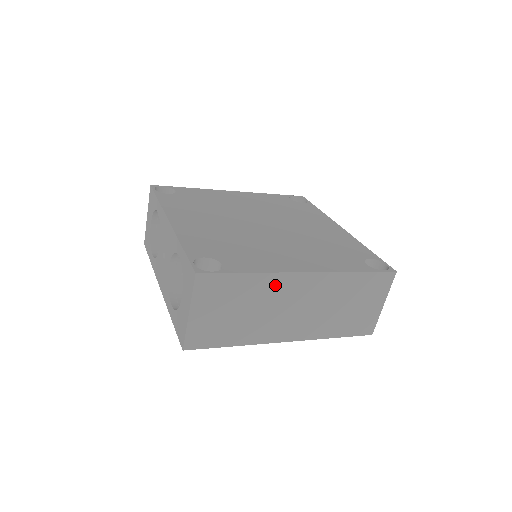
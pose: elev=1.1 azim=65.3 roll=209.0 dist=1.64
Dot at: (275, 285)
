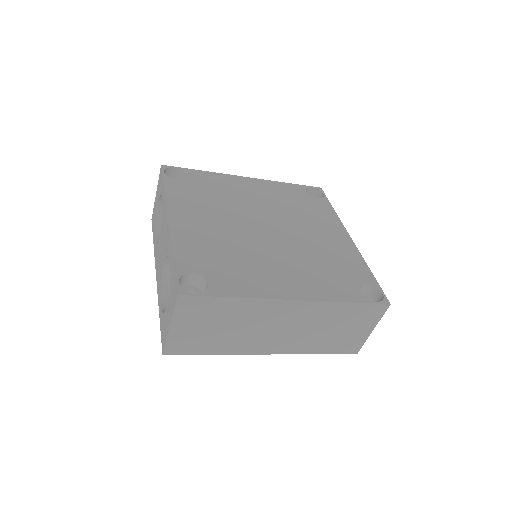
Dot at: (259, 309)
